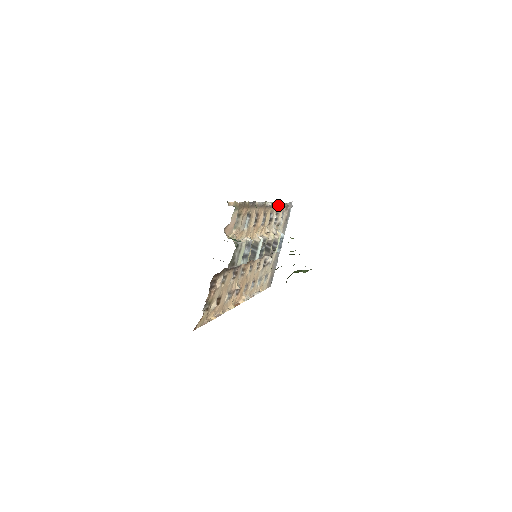
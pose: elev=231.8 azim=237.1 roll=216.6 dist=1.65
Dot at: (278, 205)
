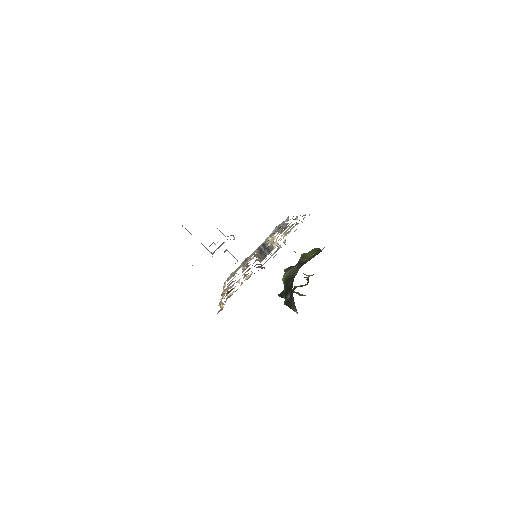
Dot at: occluded
